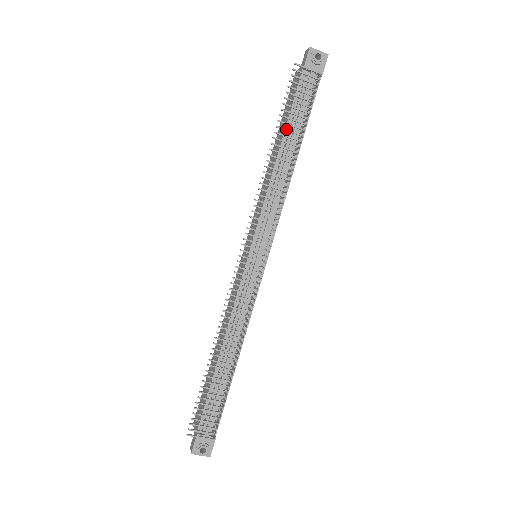
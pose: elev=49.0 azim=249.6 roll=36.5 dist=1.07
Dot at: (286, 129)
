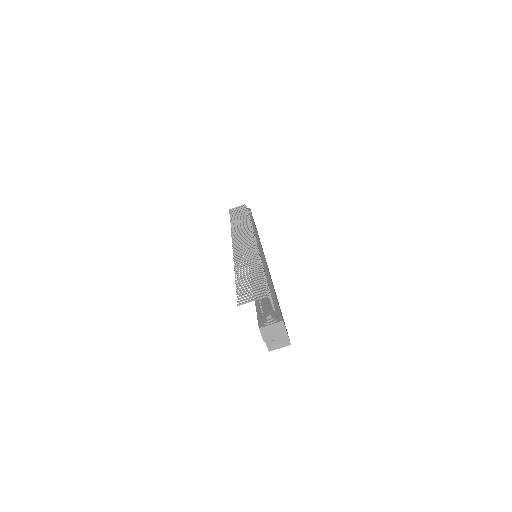
Dot at: (236, 216)
